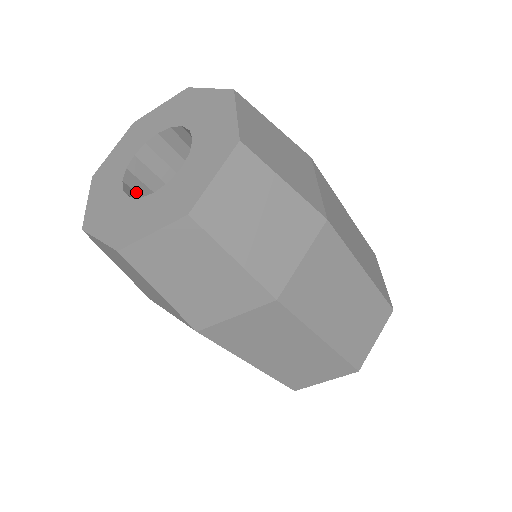
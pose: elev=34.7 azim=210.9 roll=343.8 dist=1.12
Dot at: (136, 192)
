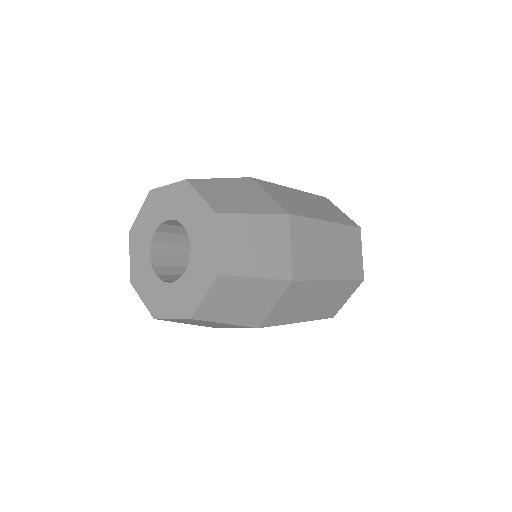
Dot at: (166, 232)
